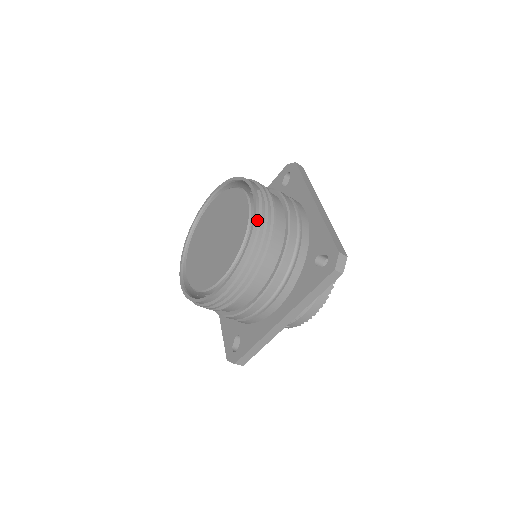
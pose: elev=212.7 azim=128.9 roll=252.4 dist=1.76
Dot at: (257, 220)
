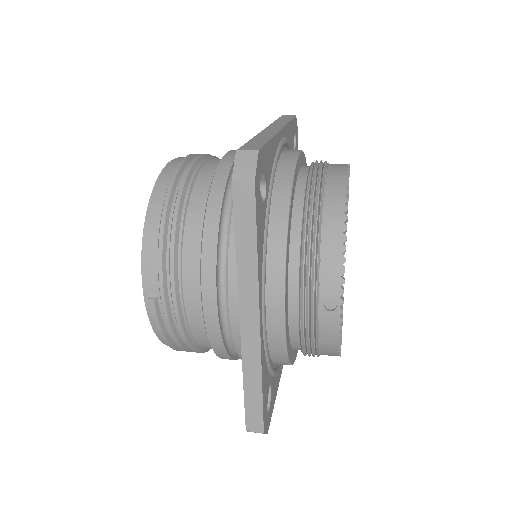
Dot at: (161, 337)
